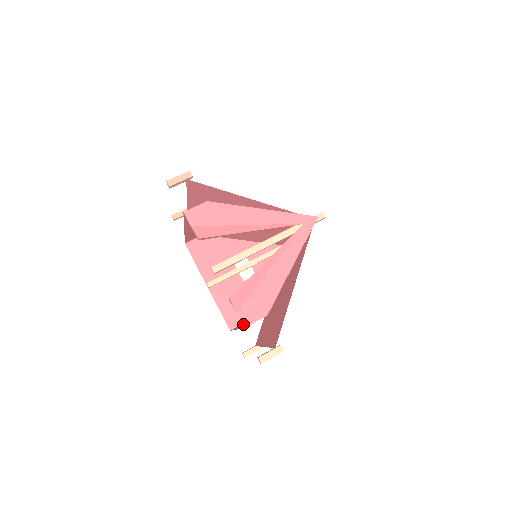
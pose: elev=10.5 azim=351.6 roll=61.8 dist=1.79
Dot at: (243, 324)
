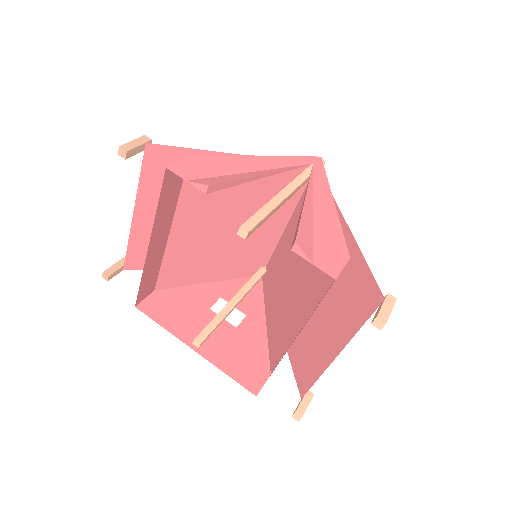
Dot at: (331, 275)
